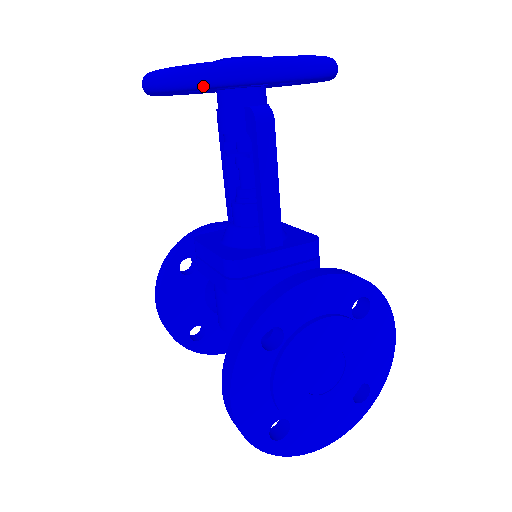
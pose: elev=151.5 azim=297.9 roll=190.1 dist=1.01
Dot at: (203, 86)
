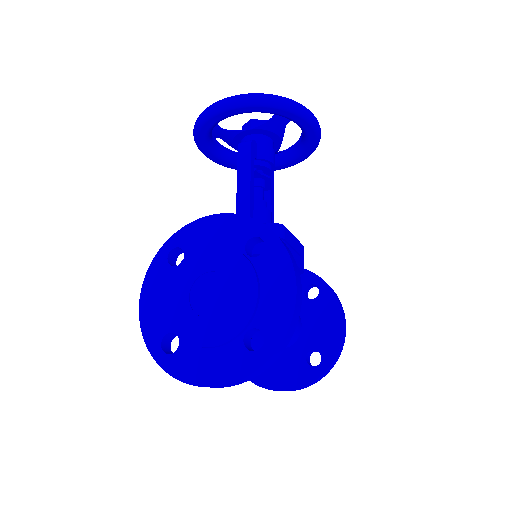
Dot at: (197, 128)
